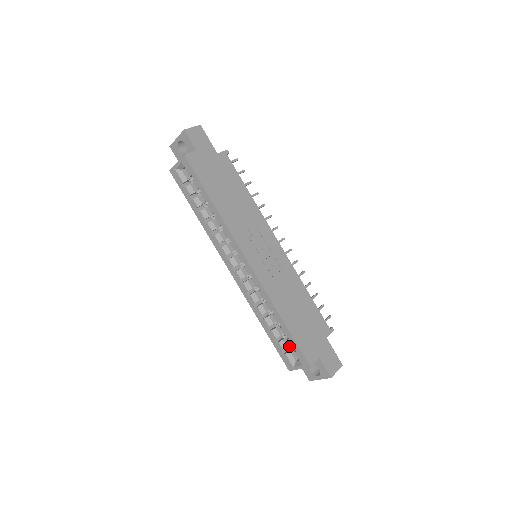
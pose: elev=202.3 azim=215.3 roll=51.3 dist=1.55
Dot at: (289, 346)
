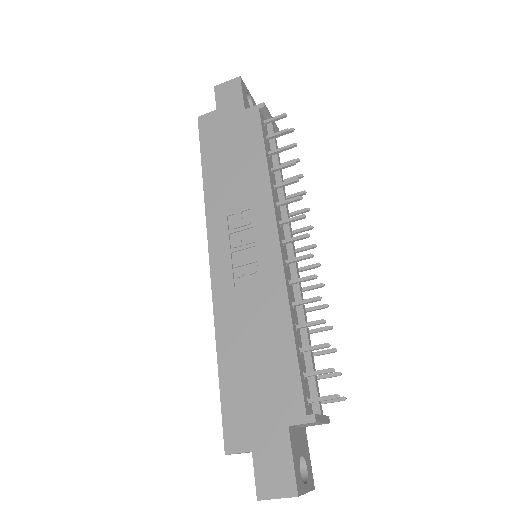
Dot at: occluded
